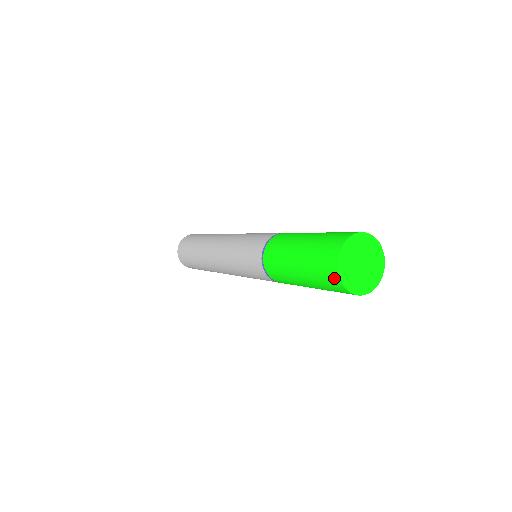
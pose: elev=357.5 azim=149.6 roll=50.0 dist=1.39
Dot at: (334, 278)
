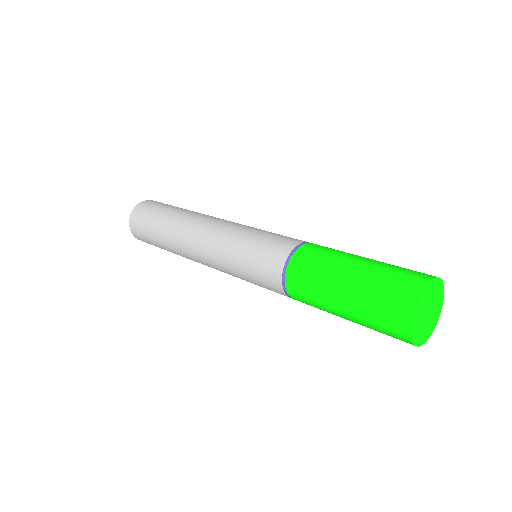
Dot at: (403, 337)
